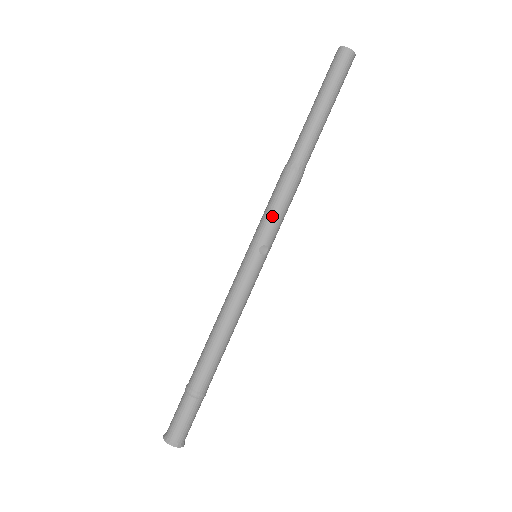
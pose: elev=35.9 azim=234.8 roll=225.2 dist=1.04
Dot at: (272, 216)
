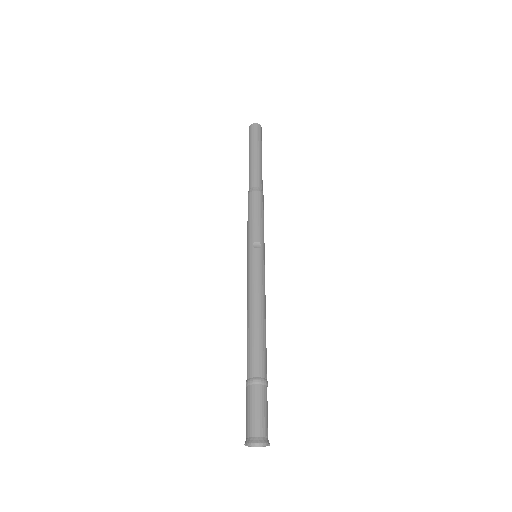
Dot at: (252, 222)
